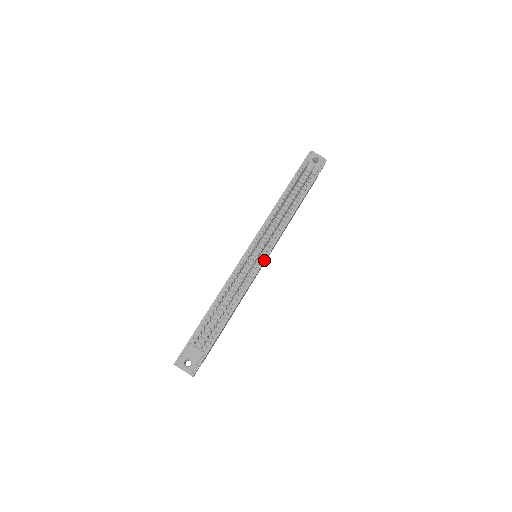
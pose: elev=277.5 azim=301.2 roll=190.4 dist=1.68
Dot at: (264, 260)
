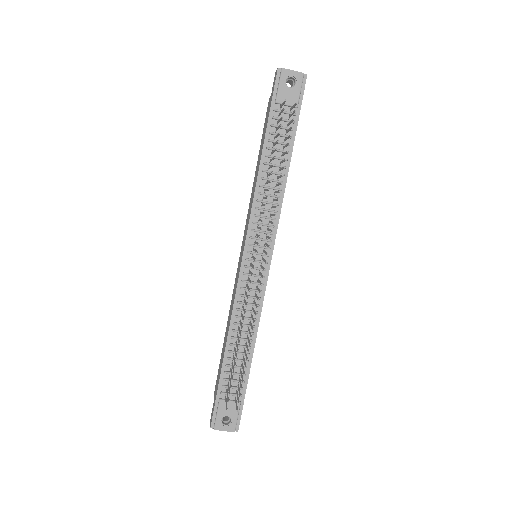
Dot at: (270, 262)
